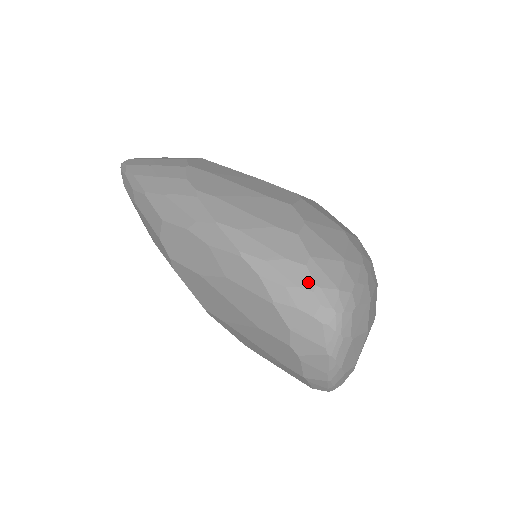
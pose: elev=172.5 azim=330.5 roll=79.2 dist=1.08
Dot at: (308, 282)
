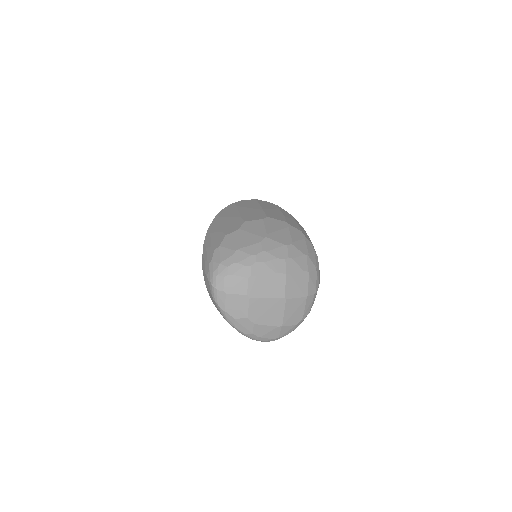
Dot at: (210, 258)
